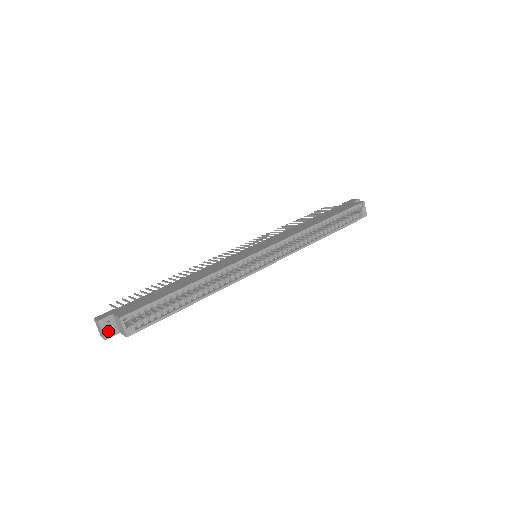
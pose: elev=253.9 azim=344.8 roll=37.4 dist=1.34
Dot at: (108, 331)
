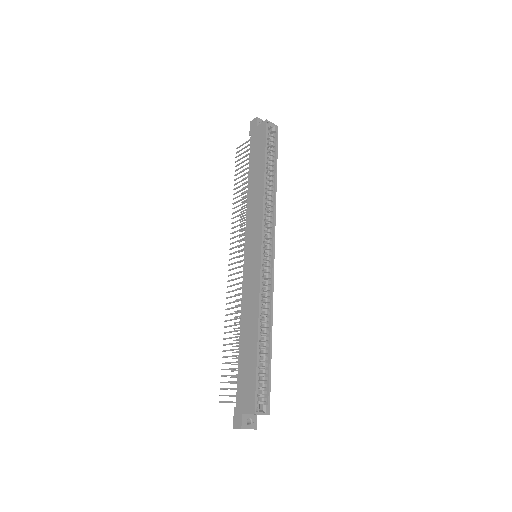
Dot at: (251, 424)
